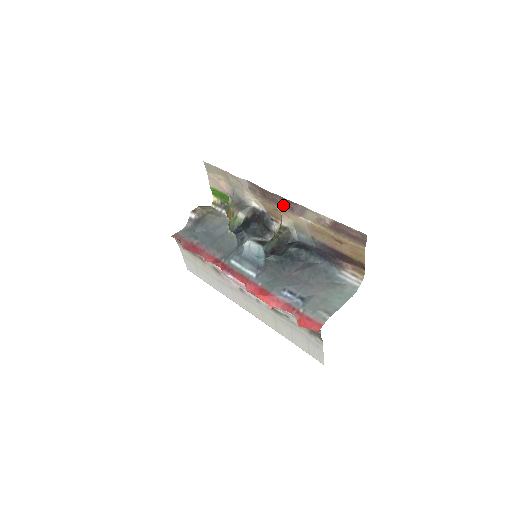
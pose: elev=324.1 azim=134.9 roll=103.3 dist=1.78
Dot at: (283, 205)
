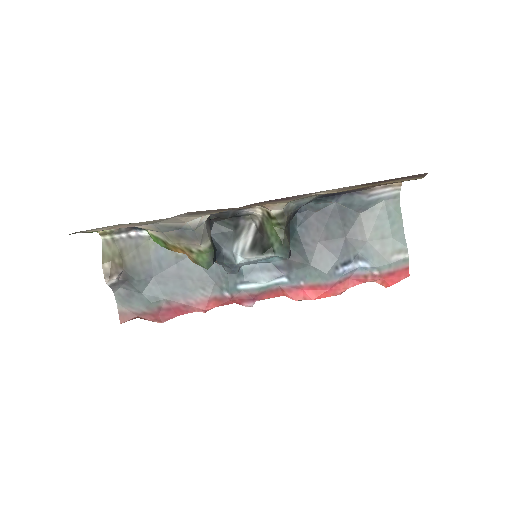
Dot at: (267, 202)
